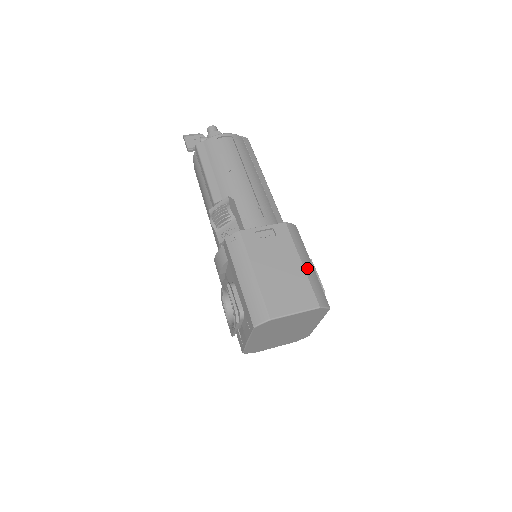
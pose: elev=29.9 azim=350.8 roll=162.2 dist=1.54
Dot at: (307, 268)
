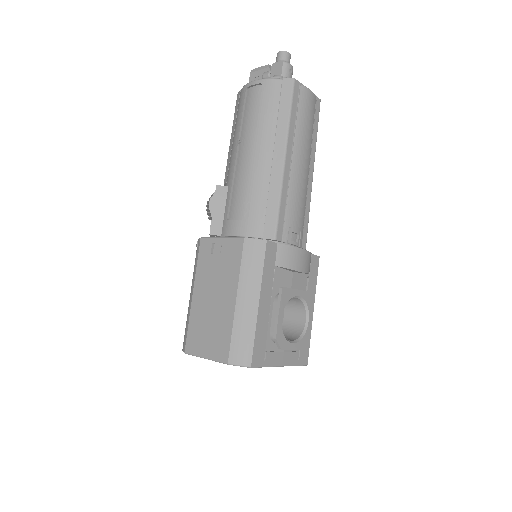
Dot at: (241, 308)
